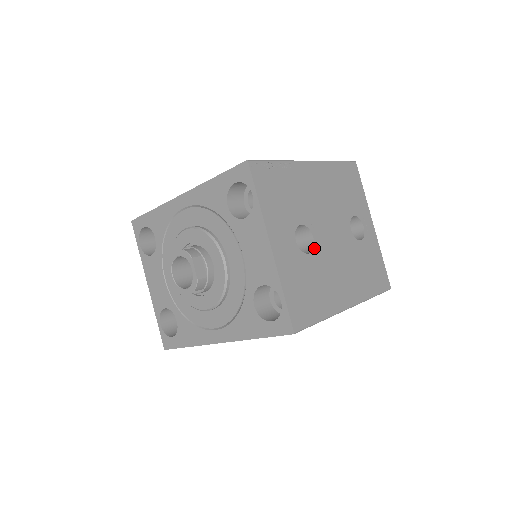
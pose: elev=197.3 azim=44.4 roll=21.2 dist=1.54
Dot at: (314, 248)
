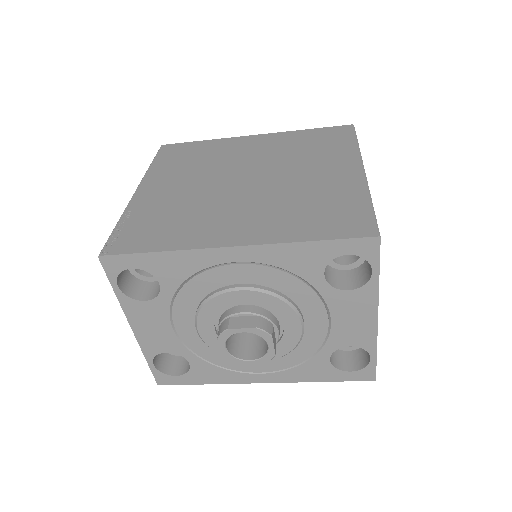
Dot at: occluded
